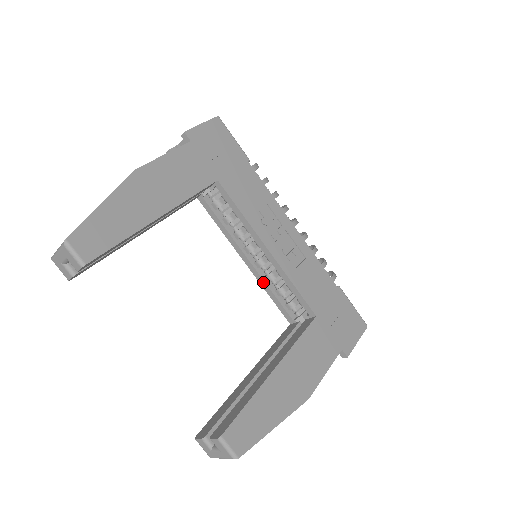
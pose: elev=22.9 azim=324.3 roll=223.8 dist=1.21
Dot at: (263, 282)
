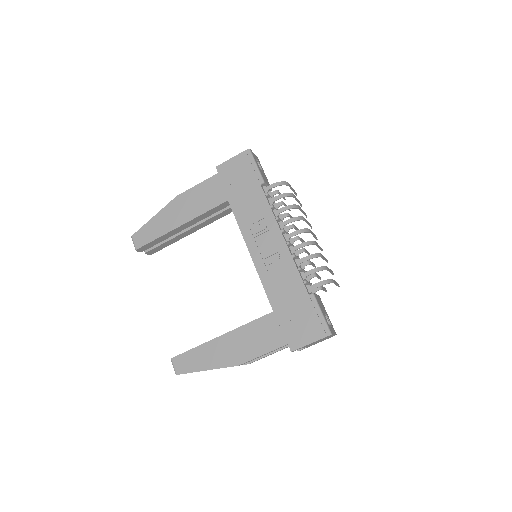
Dot at: occluded
